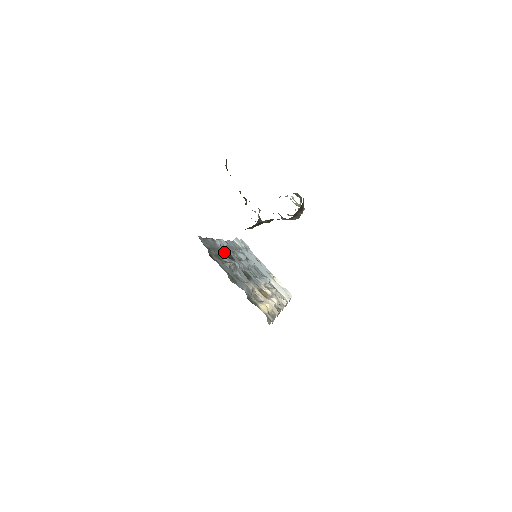
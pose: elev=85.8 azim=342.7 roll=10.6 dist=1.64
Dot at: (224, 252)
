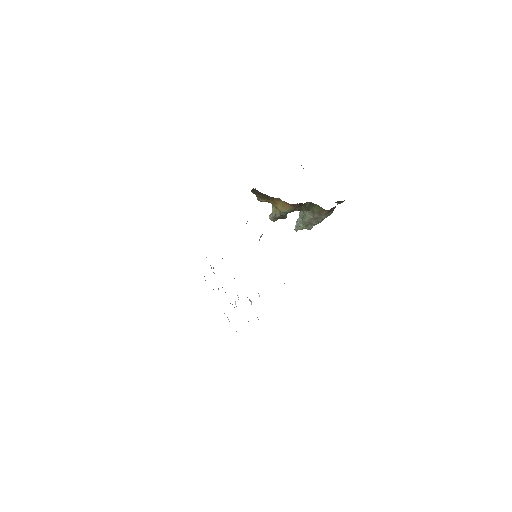
Dot at: occluded
